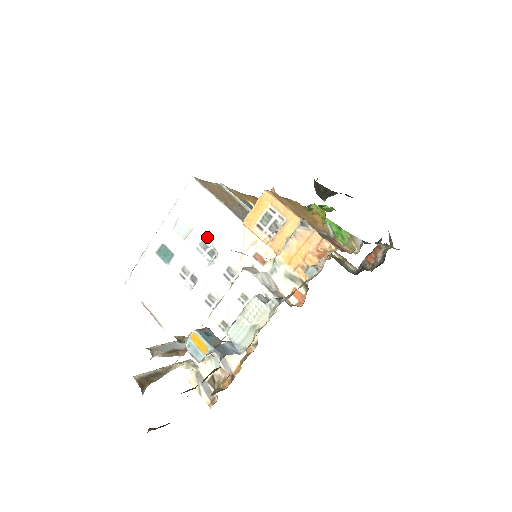
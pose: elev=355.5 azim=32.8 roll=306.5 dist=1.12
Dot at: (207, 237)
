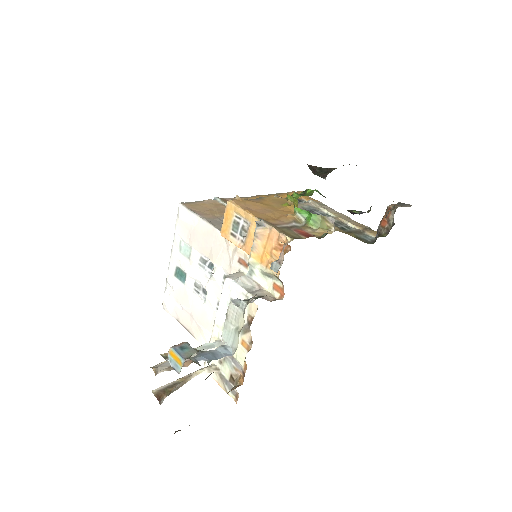
Dot at: (203, 253)
